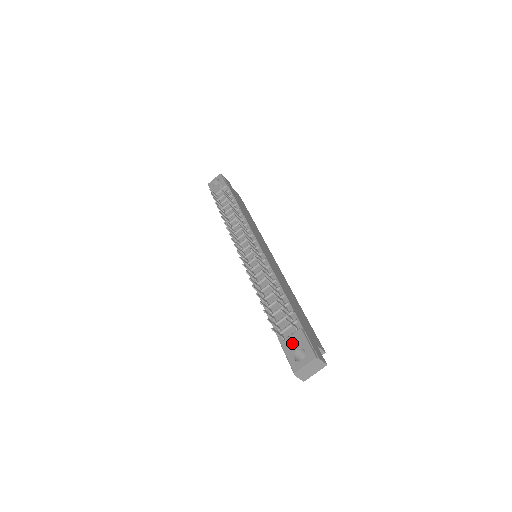
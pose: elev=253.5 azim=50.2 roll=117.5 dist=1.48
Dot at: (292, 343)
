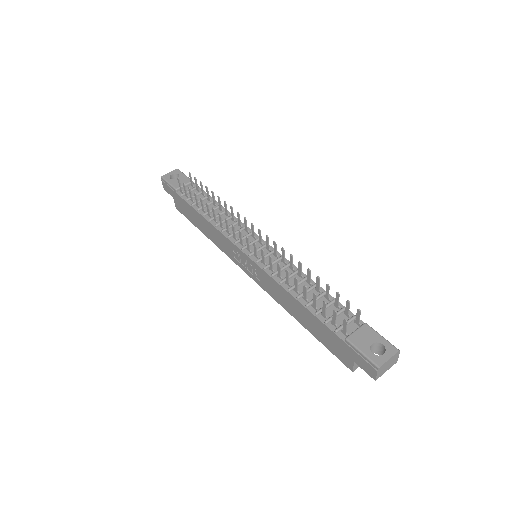
Dot at: (363, 338)
